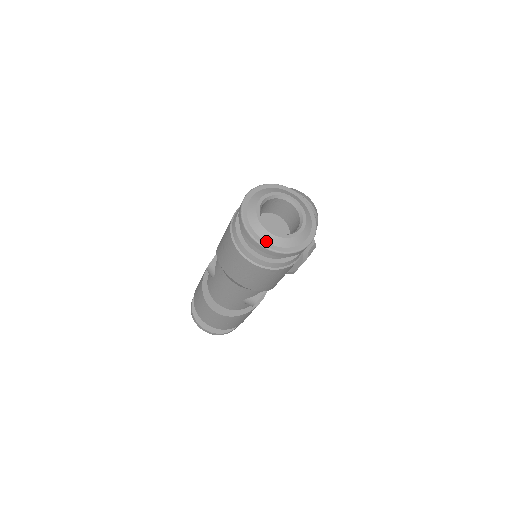
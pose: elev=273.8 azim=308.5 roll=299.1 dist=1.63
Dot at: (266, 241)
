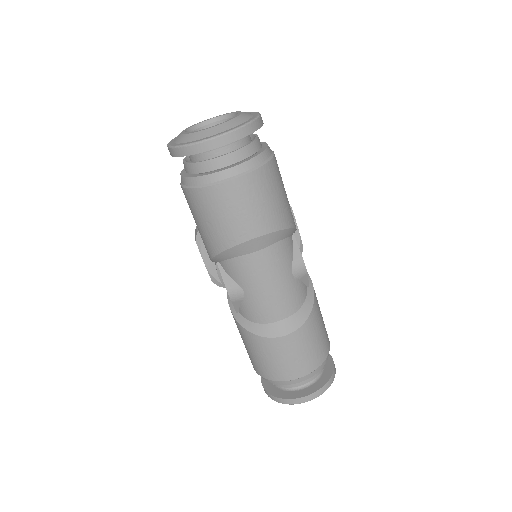
Dot at: (223, 131)
